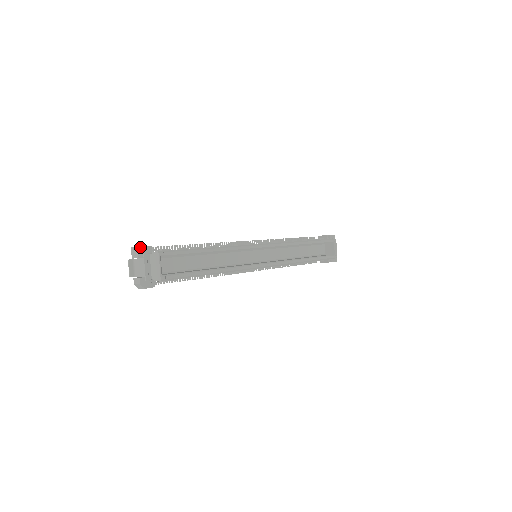
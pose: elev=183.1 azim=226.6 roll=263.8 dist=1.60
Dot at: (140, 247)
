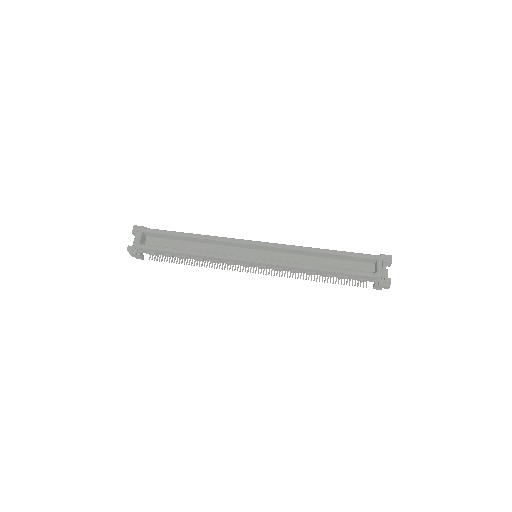
Dot at: (136, 226)
